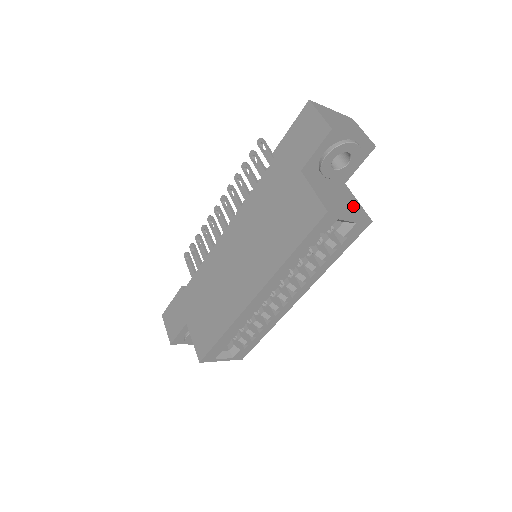
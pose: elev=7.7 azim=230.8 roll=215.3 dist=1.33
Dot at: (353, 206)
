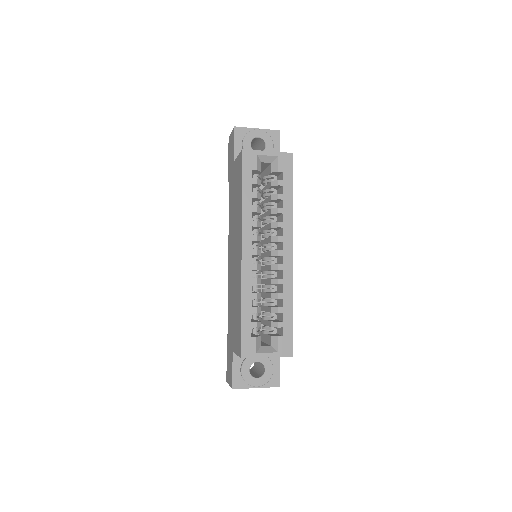
Dot at: occluded
